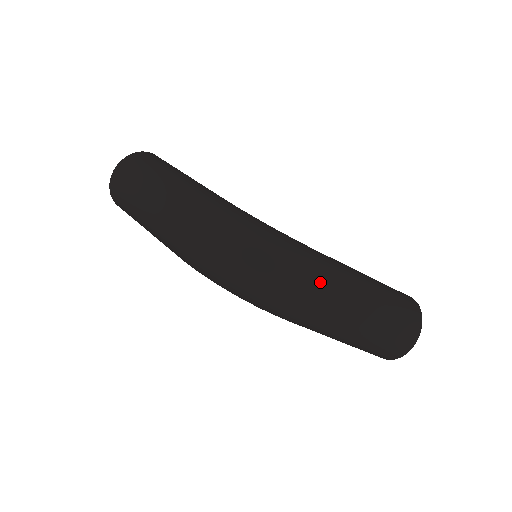
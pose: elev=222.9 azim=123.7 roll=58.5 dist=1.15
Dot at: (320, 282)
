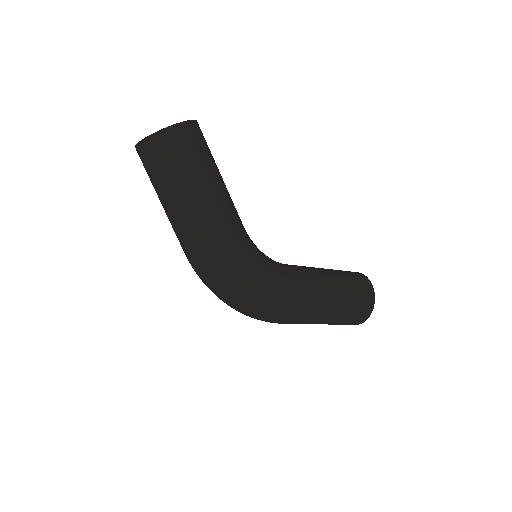
Dot at: (286, 320)
